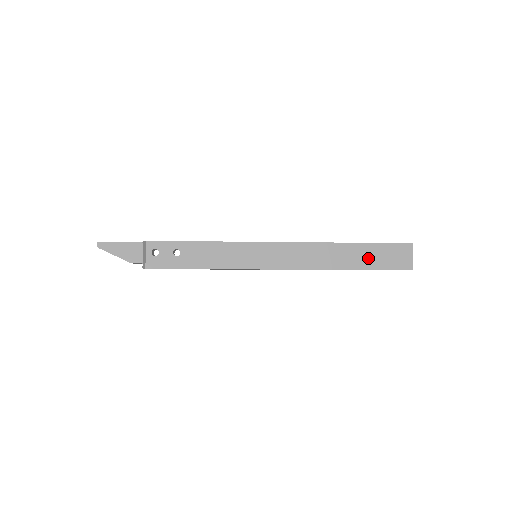
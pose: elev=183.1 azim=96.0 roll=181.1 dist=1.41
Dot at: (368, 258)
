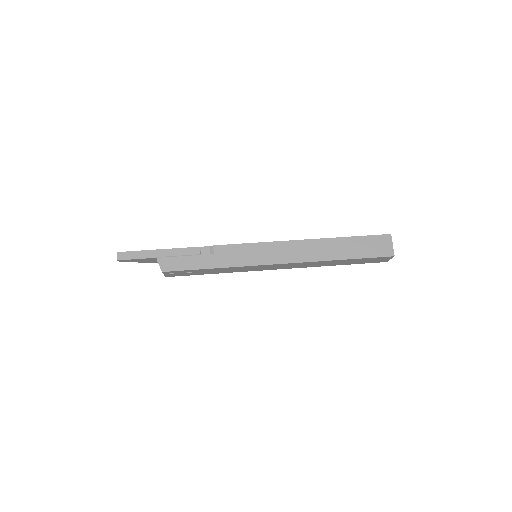
Dot at: (351, 262)
